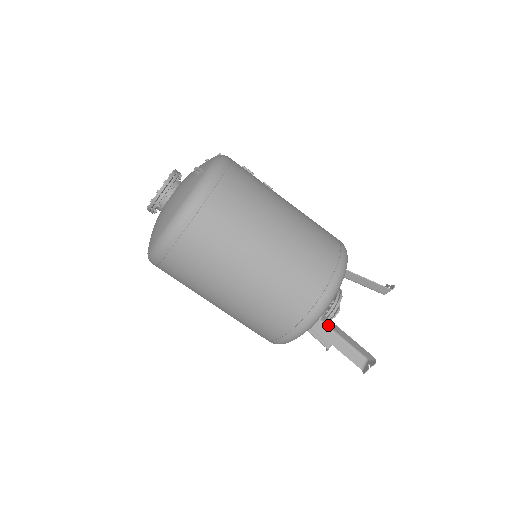
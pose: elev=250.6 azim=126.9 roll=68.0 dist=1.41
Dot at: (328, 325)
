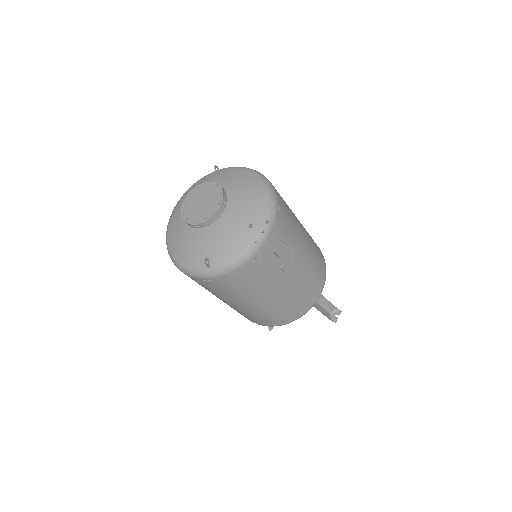
Dot at: occluded
